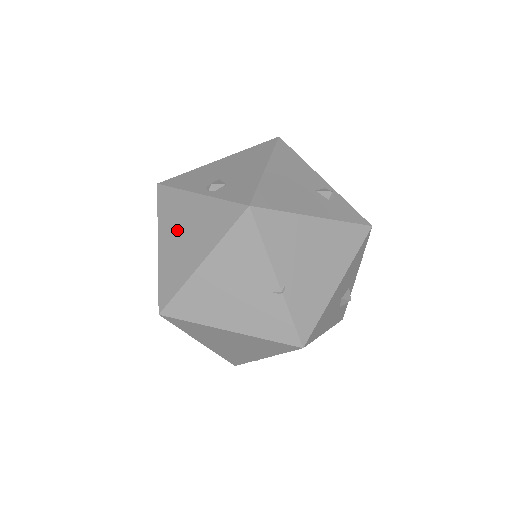
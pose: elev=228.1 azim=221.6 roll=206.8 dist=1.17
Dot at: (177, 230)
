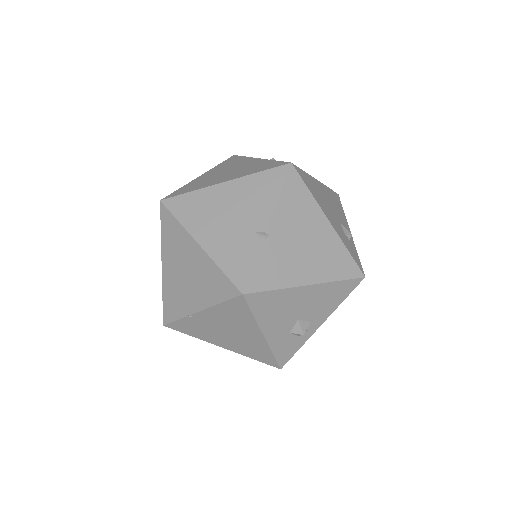
Dot at: (224, 170)
